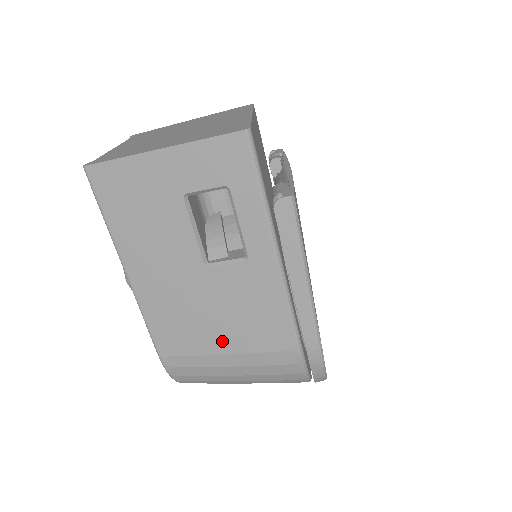
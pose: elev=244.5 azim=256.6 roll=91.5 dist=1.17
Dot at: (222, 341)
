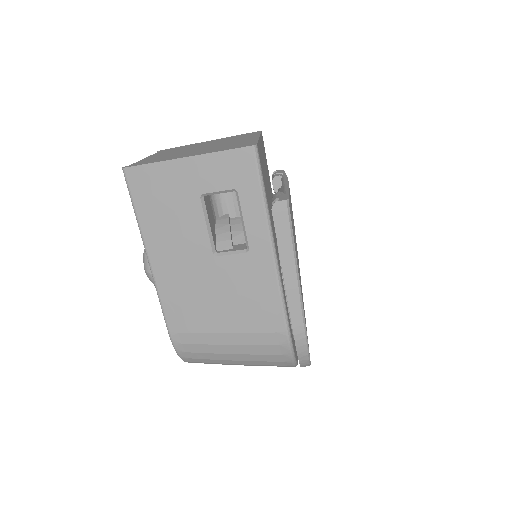
Dot at: (223, 321)
